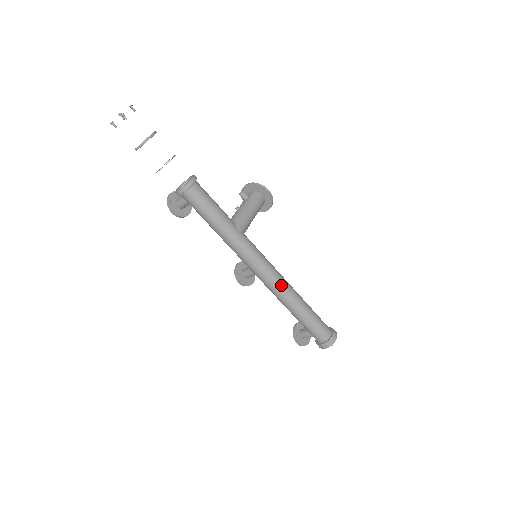
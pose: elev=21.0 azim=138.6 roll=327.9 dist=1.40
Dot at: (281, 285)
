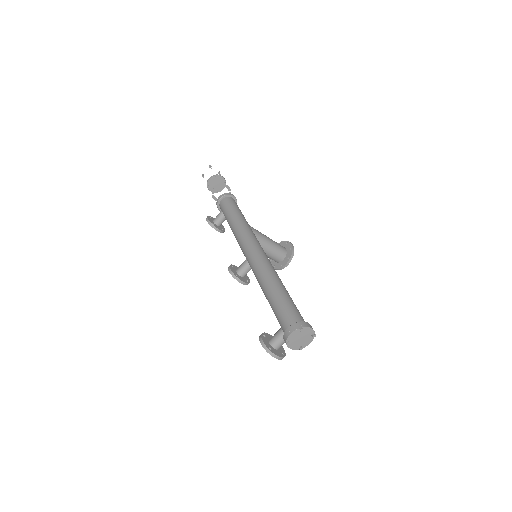
Dot at: (266, 263)
